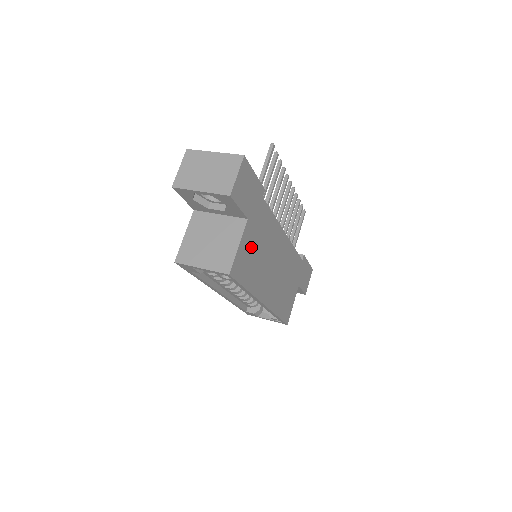
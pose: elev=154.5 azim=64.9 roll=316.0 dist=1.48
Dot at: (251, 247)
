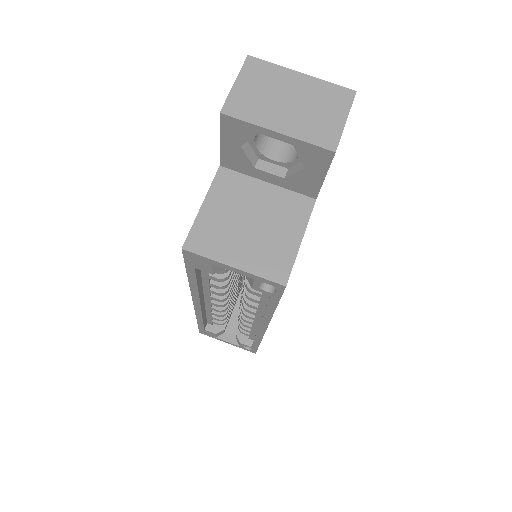
Dot at: occluded
